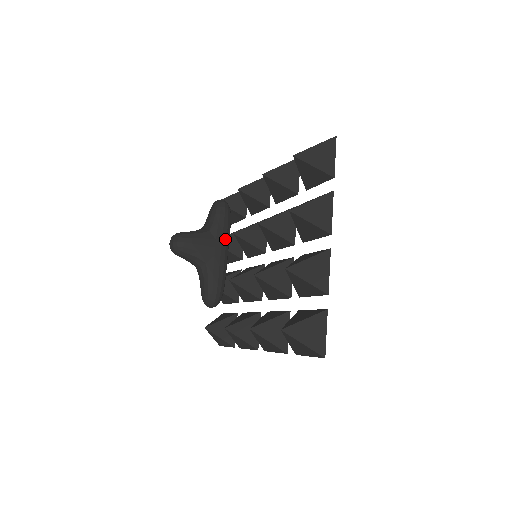
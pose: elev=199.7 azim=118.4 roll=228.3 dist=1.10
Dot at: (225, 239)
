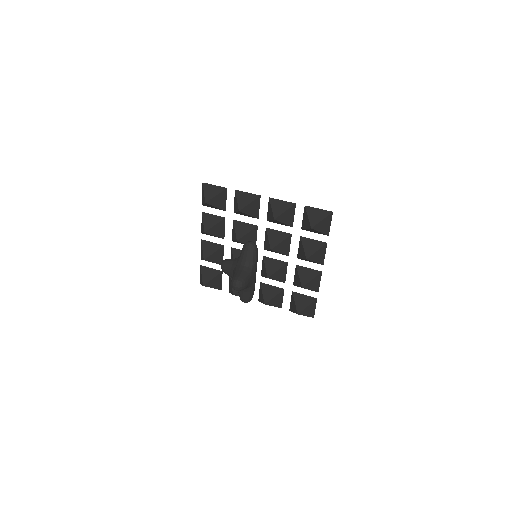
Dot at: occluded
